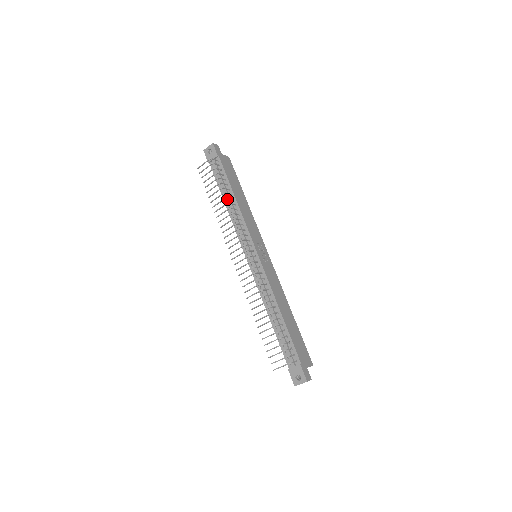
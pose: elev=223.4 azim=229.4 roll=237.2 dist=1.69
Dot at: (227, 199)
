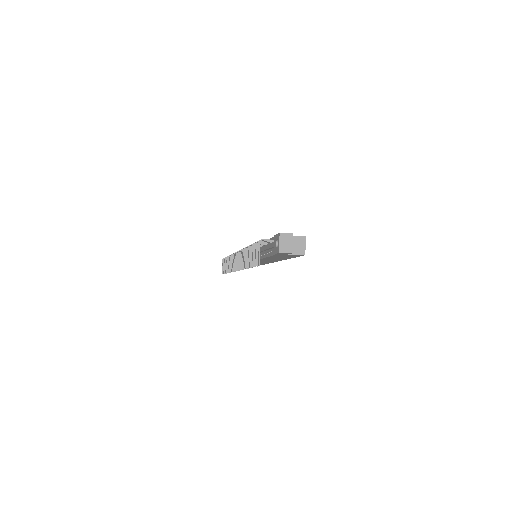
Dot at: occluded
